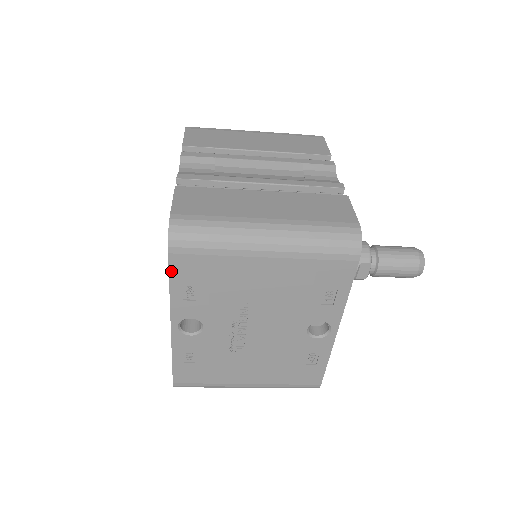
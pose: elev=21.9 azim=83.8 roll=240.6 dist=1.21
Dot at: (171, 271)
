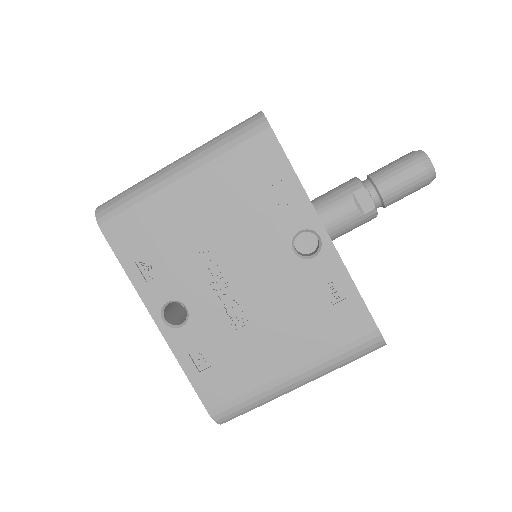
Dot at: (116, 252)
